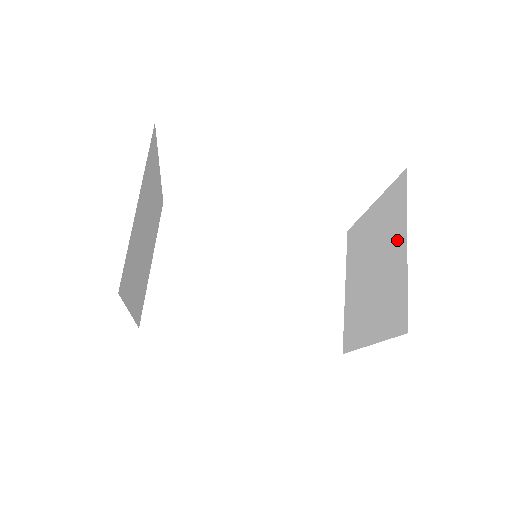
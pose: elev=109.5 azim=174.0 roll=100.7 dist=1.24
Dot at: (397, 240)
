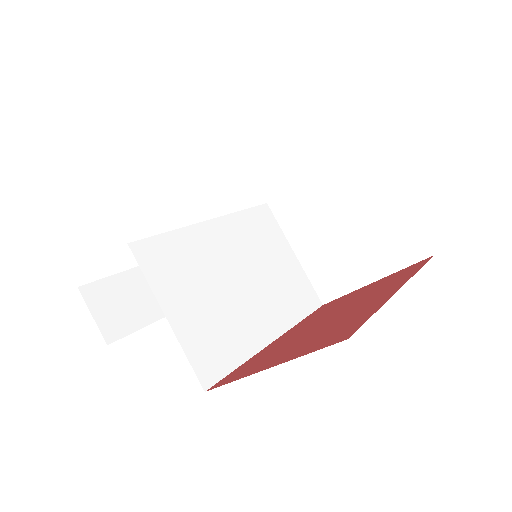
Dot at: (380, 193)
